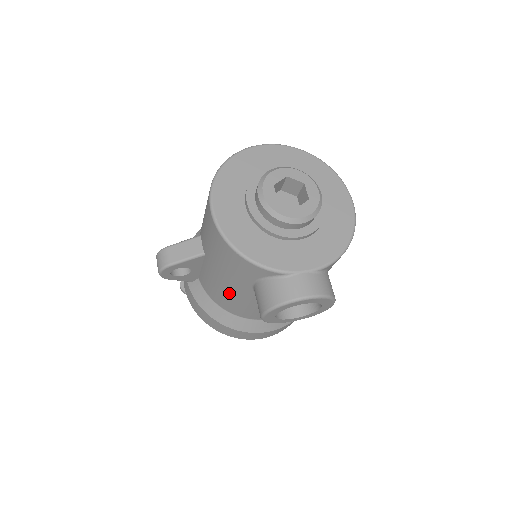
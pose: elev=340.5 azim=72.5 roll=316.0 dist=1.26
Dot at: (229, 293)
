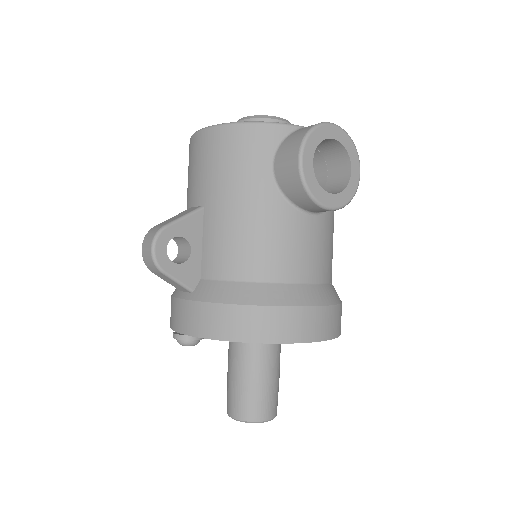
Dot at: (249, 224)
